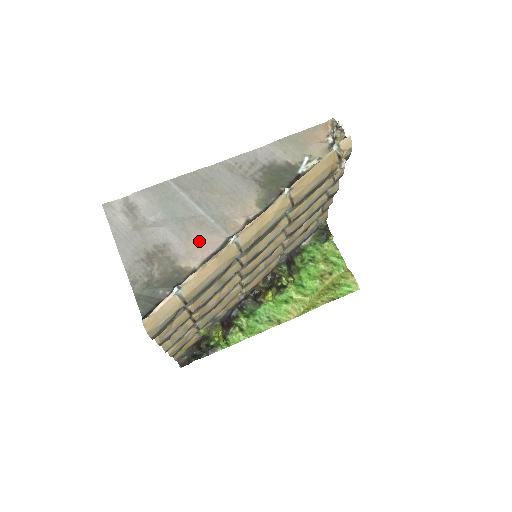
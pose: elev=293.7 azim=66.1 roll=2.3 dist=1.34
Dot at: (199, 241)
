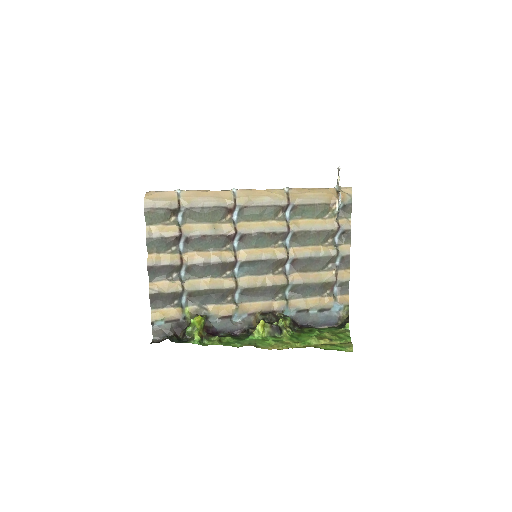
Dot at: occluded
